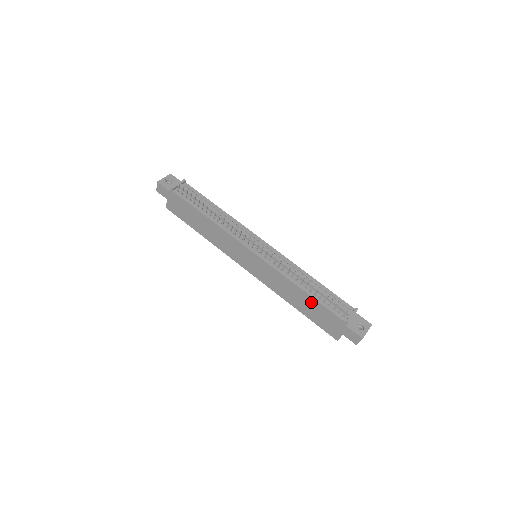
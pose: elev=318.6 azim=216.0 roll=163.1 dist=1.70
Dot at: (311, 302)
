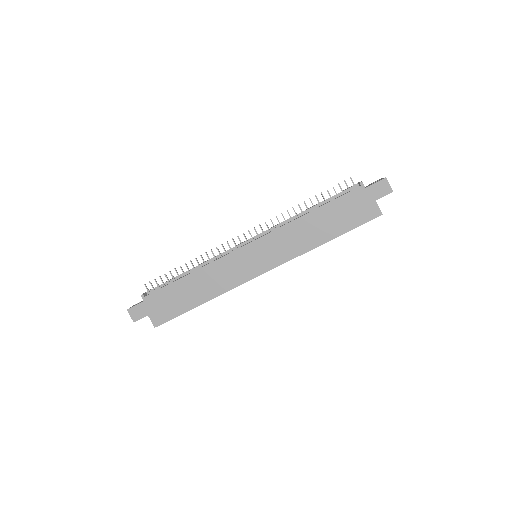
Dot at: (326, 213)
